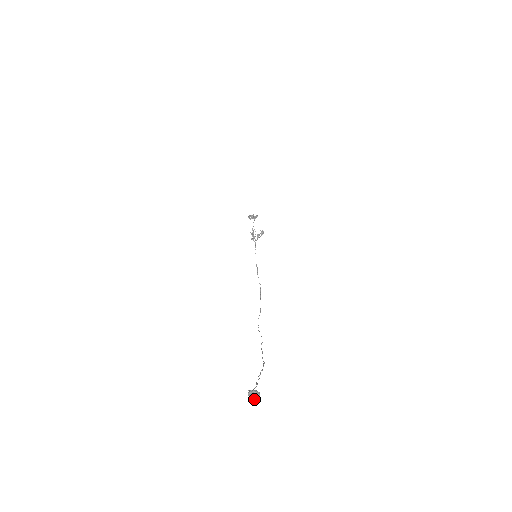
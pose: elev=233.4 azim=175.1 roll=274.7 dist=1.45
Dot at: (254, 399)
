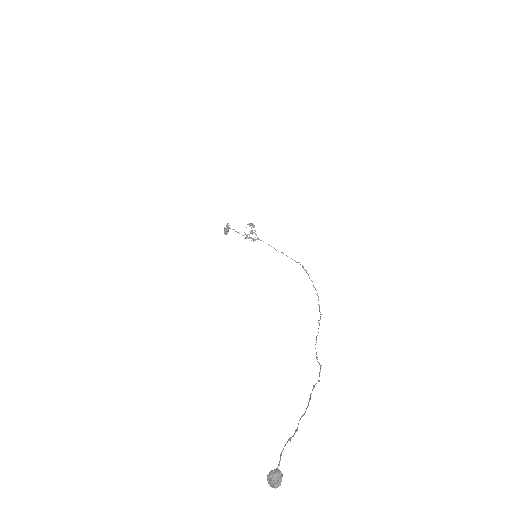
Dot at: (277, 486)
